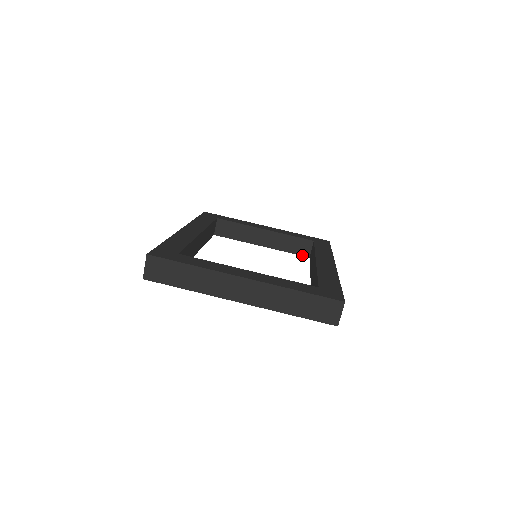
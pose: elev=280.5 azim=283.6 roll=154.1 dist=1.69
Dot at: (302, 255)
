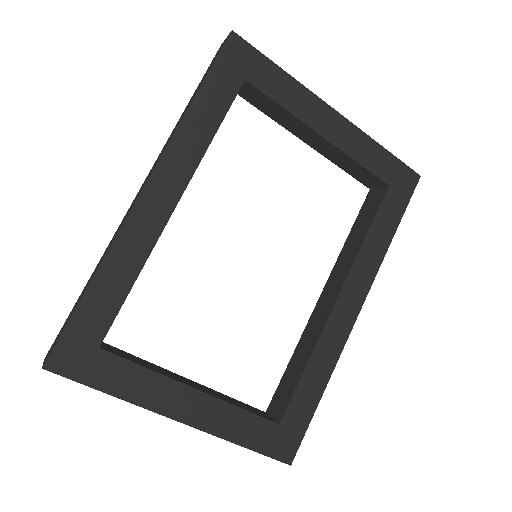
Dot at: (361, 182)
